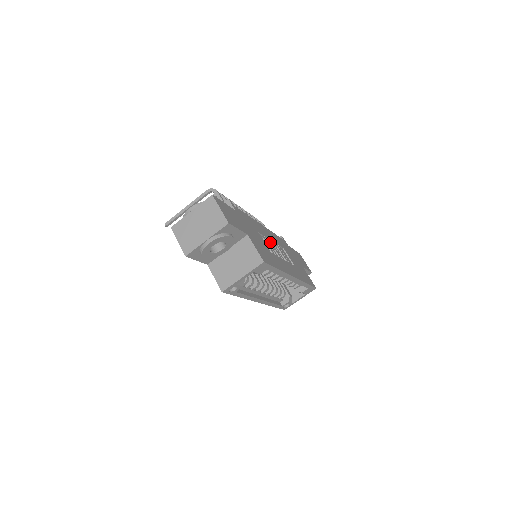
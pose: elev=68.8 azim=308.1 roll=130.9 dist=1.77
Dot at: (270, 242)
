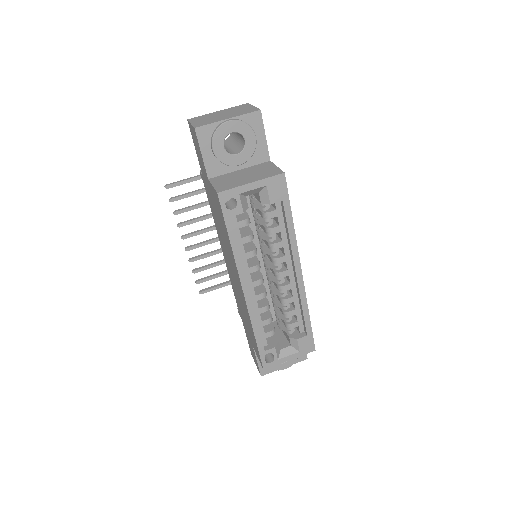
Dot at: occluded
